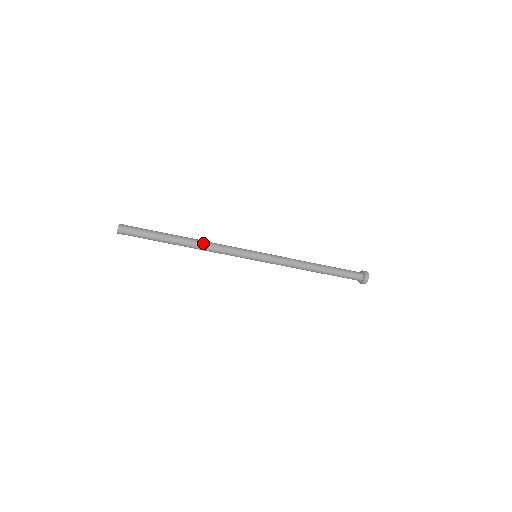
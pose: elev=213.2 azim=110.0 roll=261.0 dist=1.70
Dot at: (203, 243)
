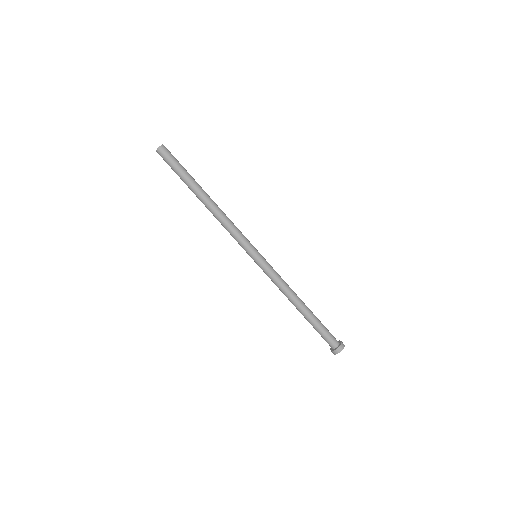
Dot at: occluded
